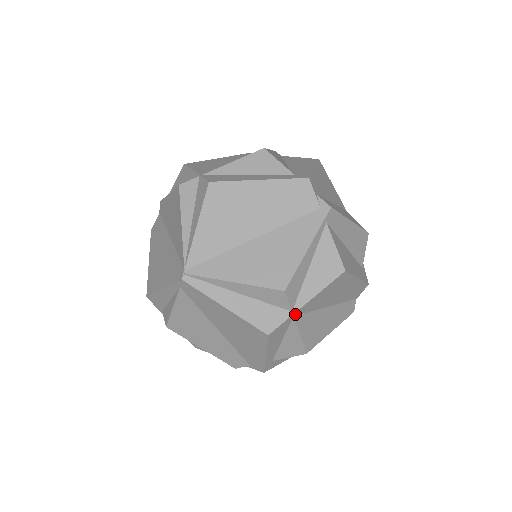
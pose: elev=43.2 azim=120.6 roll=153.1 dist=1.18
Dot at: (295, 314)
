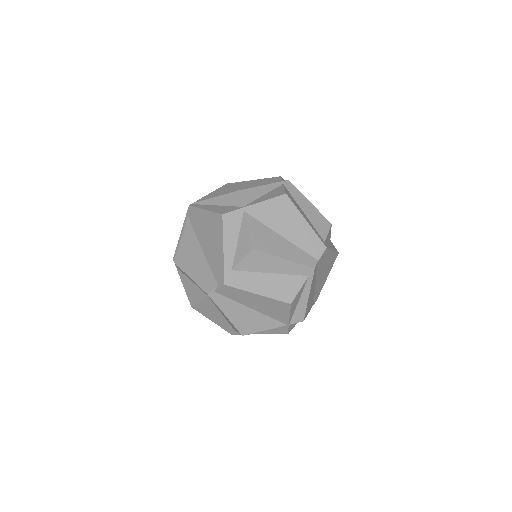
Dot at: (245, 210)
